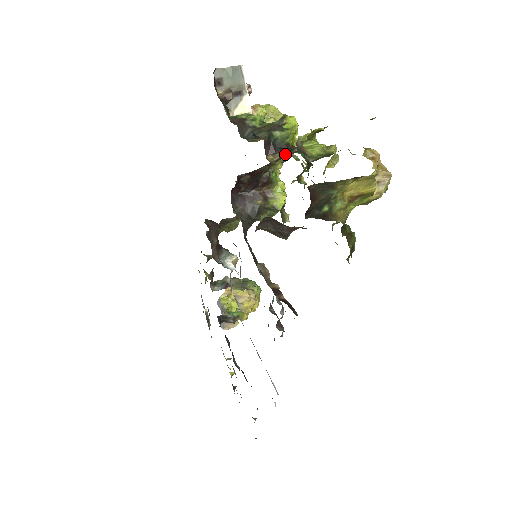
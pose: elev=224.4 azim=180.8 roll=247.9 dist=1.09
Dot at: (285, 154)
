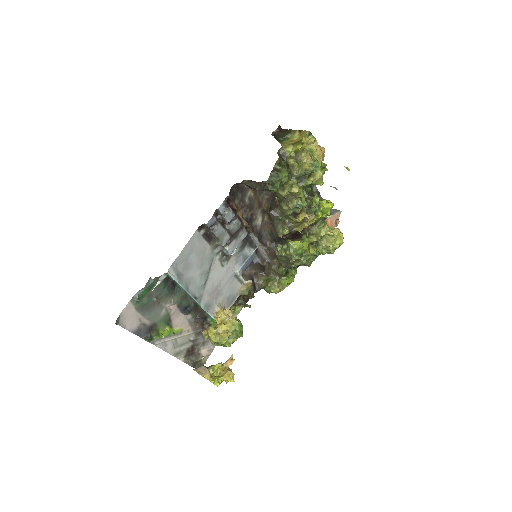
Dot at: occluded
